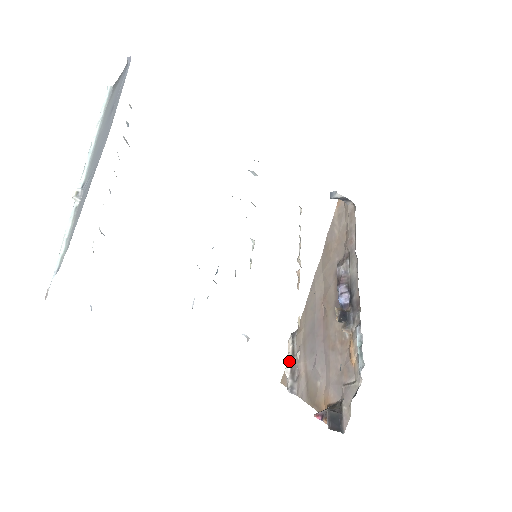
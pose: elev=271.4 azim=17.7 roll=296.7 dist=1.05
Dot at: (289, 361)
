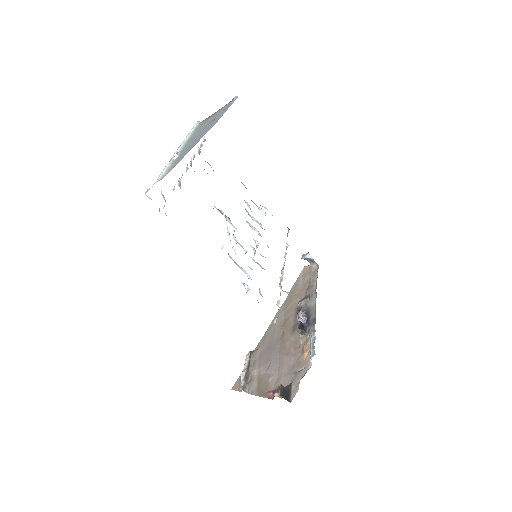
Dot at: (245, 369)
